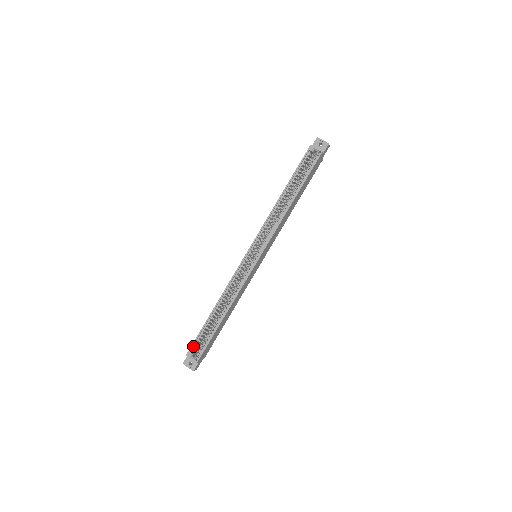
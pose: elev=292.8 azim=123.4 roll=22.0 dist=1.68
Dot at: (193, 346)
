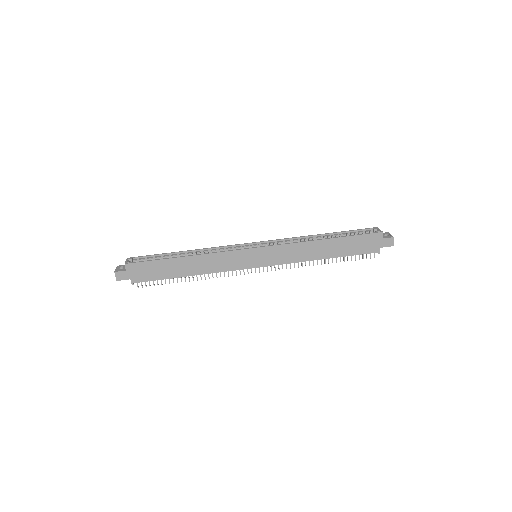
Dot at: (140, 258)
